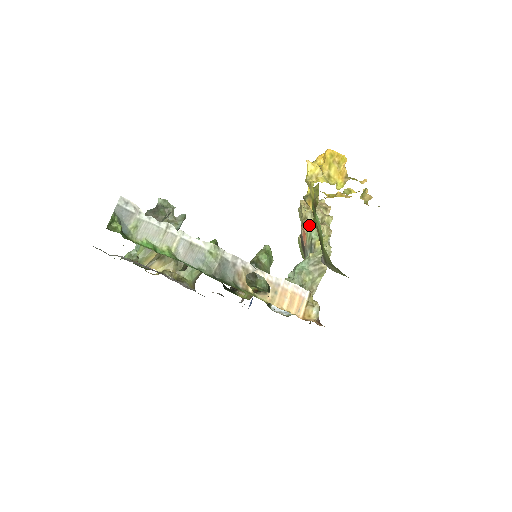
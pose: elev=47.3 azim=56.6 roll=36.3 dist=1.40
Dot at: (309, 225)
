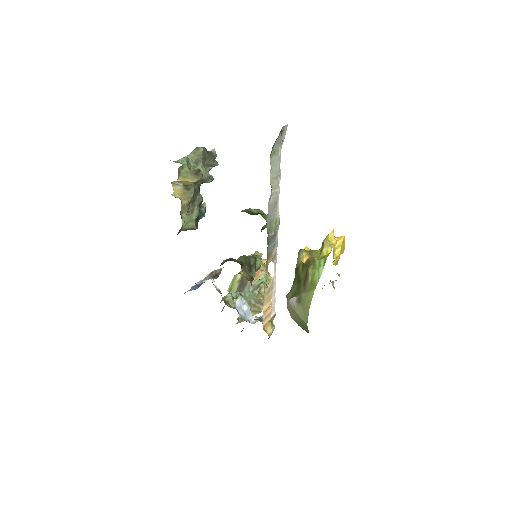
Dot at: occluded
